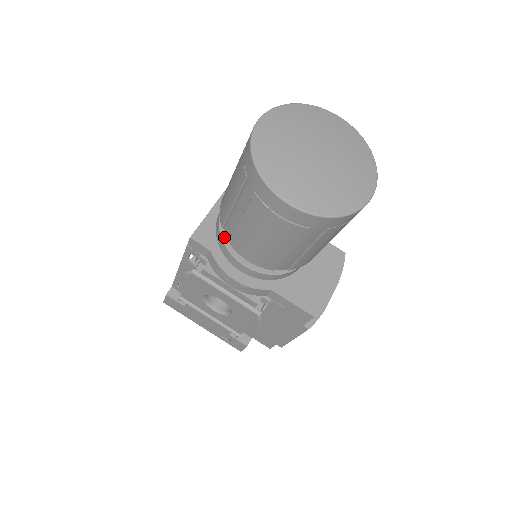
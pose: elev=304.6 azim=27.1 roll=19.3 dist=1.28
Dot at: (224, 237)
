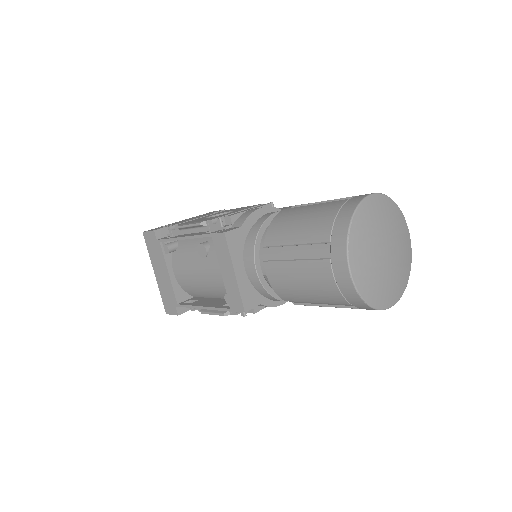
Dot at: (276, 296)
